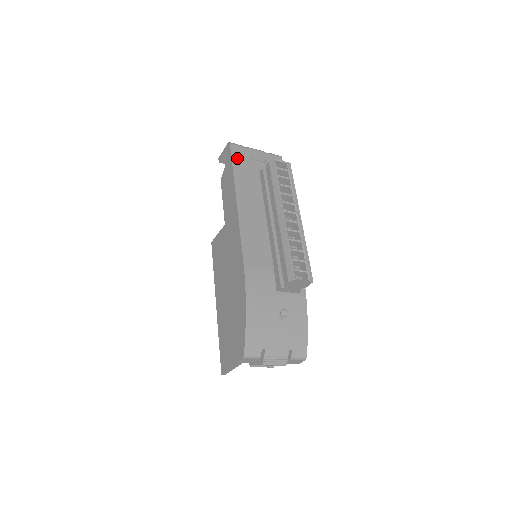
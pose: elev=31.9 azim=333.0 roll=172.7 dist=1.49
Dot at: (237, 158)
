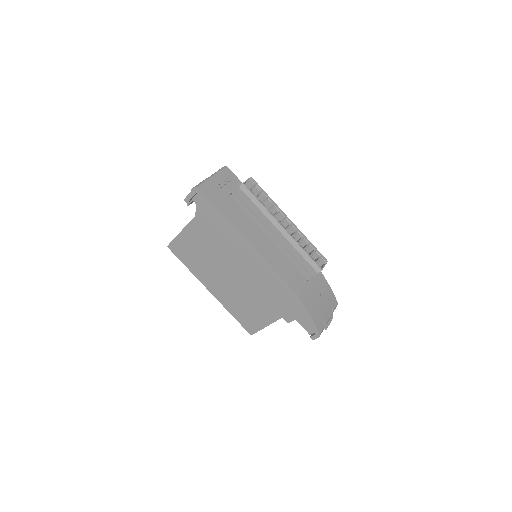
Dot at: (213, 198)
